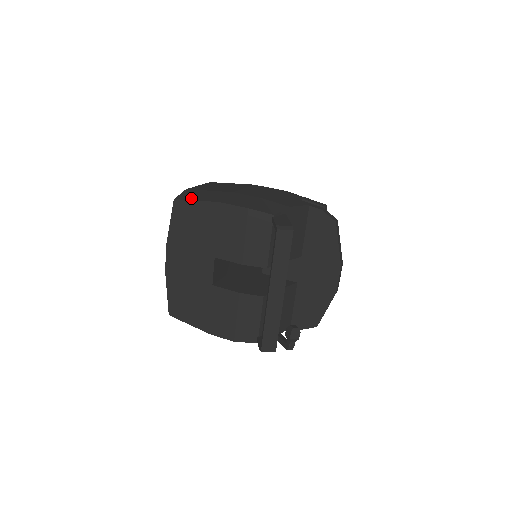
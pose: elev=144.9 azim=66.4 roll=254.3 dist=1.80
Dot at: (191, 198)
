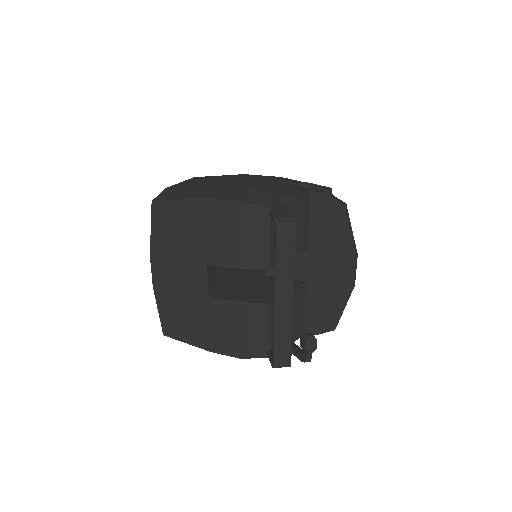
Dot at: (171, 198)
